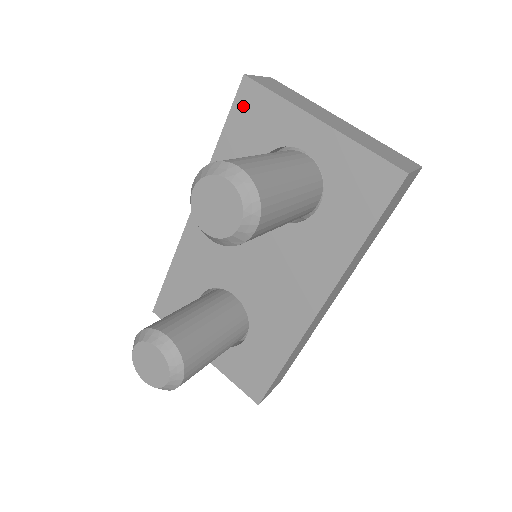
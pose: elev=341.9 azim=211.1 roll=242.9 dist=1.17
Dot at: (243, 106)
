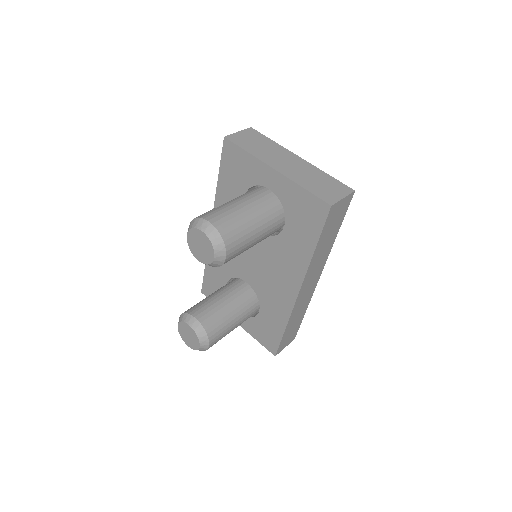
Dot at: (228, 158)
